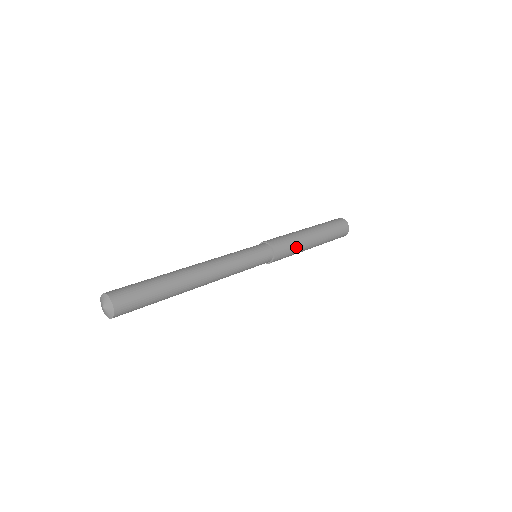
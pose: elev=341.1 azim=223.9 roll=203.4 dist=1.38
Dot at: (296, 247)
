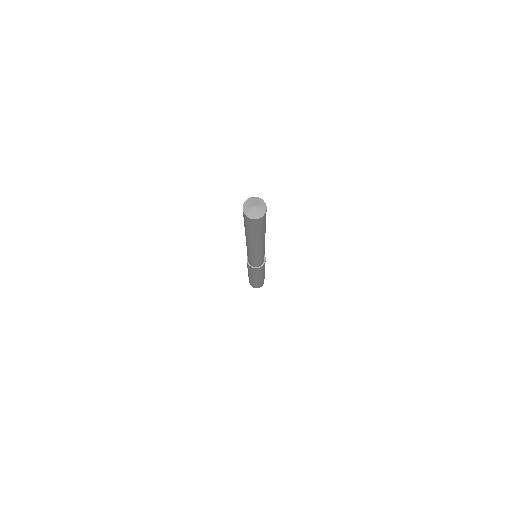
Dot at: occluded
